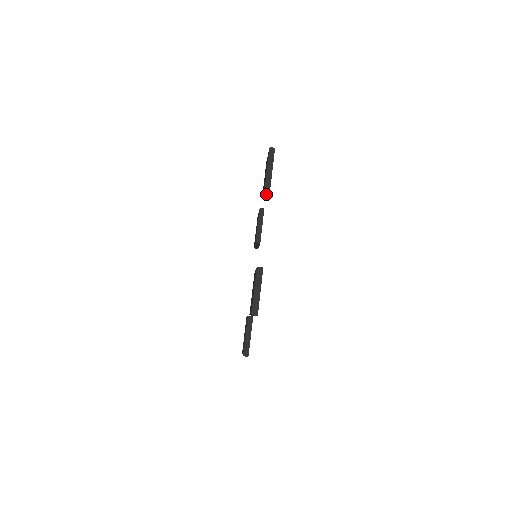
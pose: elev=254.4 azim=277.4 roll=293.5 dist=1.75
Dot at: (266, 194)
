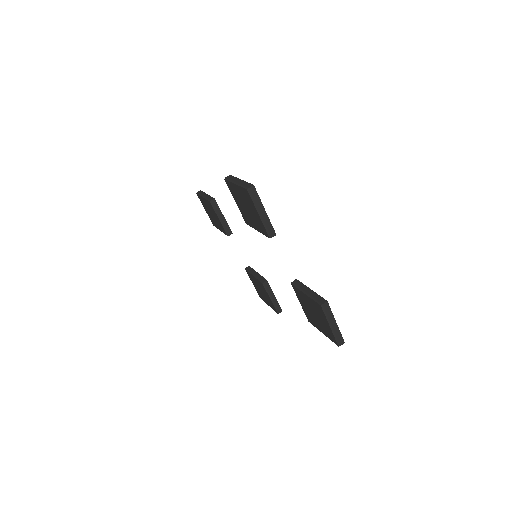
Dot at: (223, 220)
